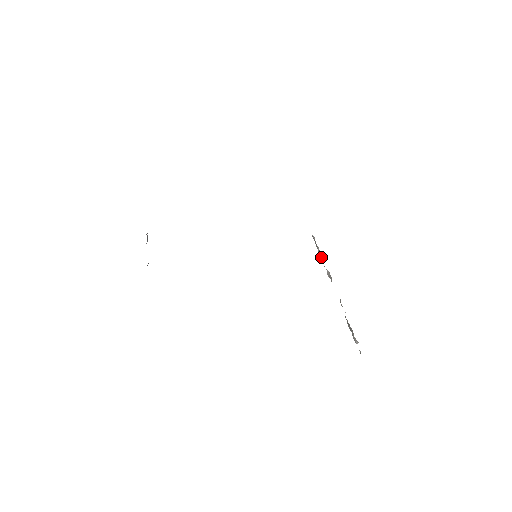
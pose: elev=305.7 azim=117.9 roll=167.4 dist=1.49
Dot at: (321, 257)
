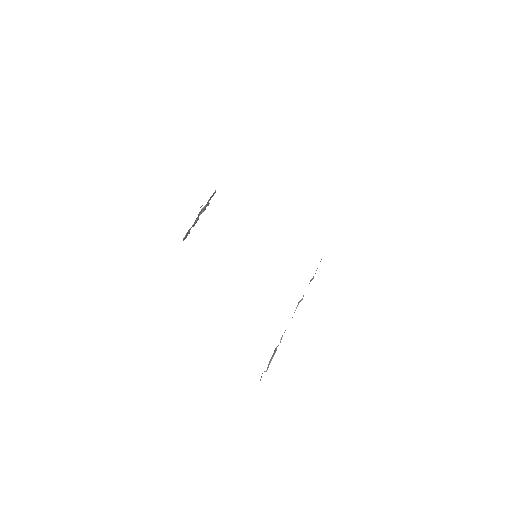
Dot at: occluded
